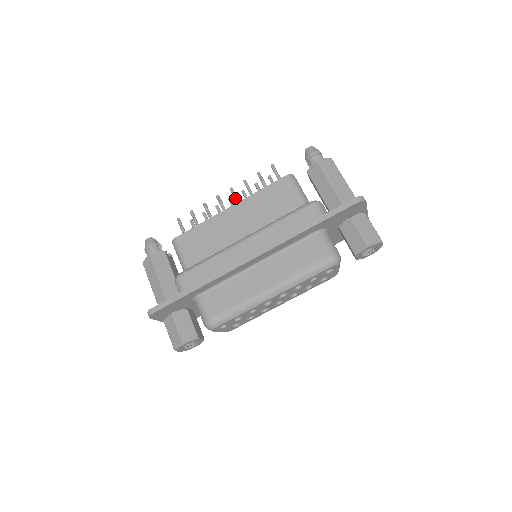
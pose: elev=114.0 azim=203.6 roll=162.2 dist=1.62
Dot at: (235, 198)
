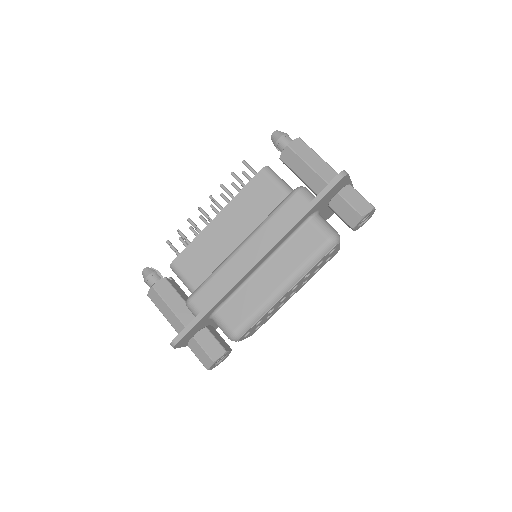
Dot at: (217, 205)
